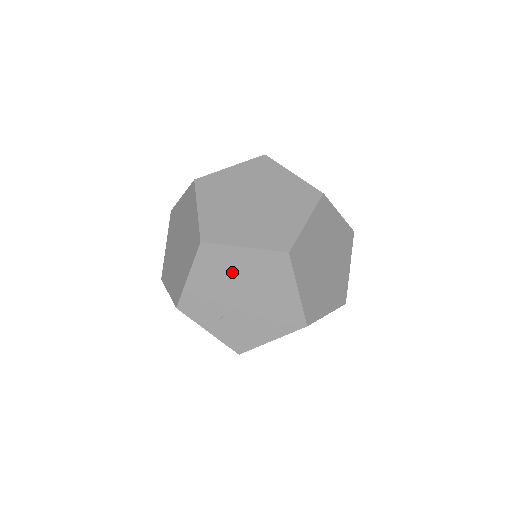
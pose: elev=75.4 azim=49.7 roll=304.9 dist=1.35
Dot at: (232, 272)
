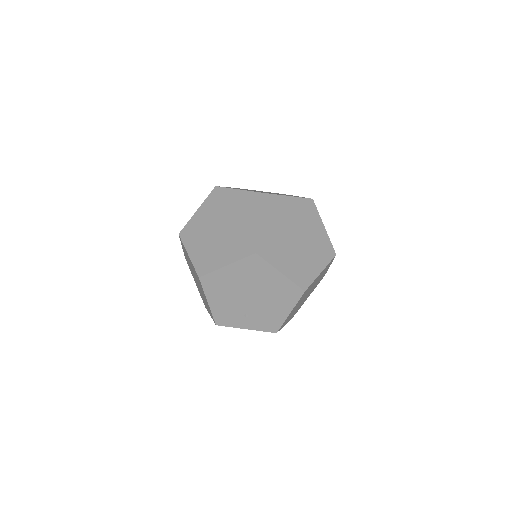
Dot at: (231, 285)
